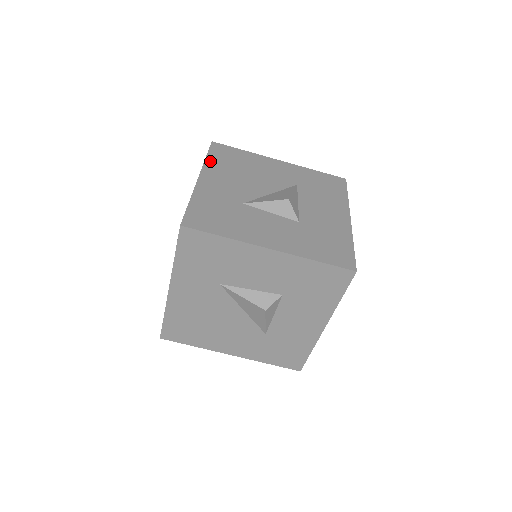
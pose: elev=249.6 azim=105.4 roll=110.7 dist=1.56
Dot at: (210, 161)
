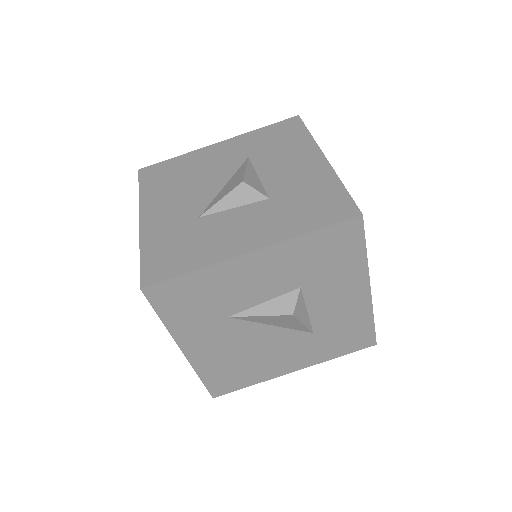
Dot at: (145, 193)
